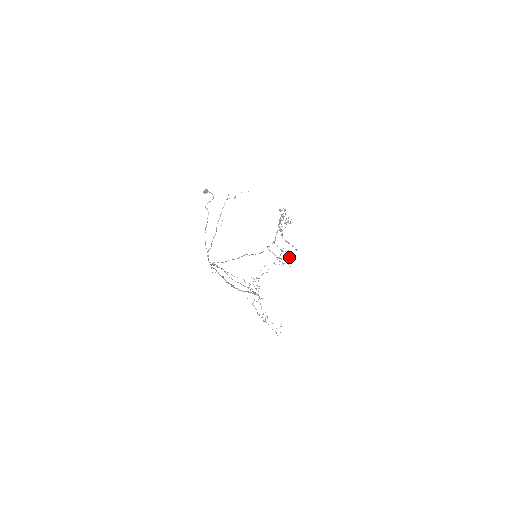
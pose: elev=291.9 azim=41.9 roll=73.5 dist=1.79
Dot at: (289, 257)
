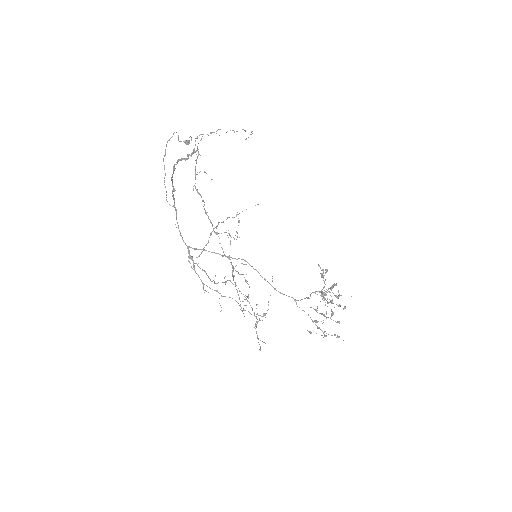
Dot at: (333, 320)
